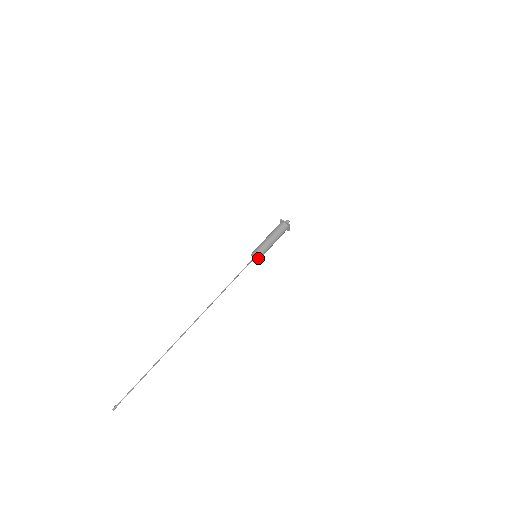
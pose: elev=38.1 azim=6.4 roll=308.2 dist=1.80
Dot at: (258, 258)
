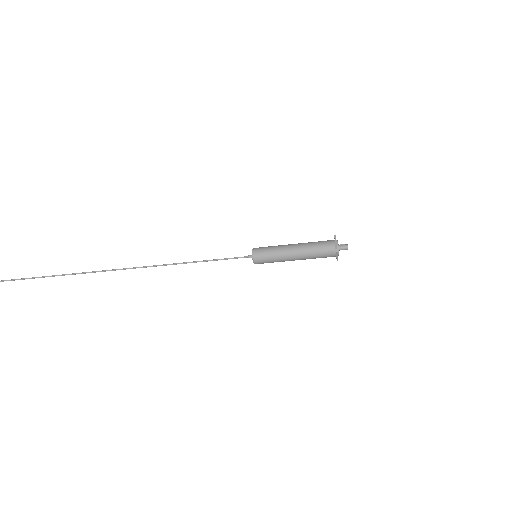
Dot at: (253, 260)
